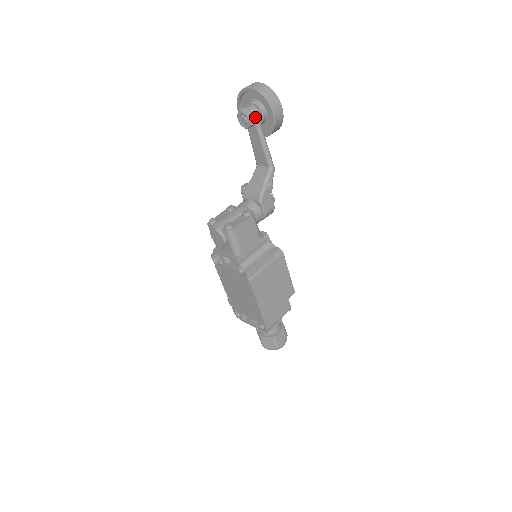
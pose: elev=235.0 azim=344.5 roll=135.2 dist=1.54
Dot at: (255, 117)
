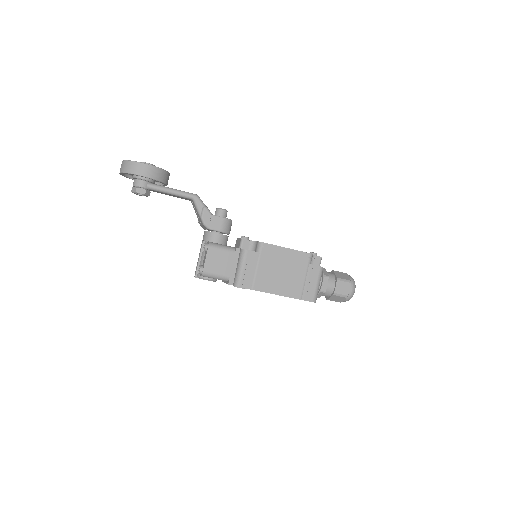
Dot at: (141, 187)
